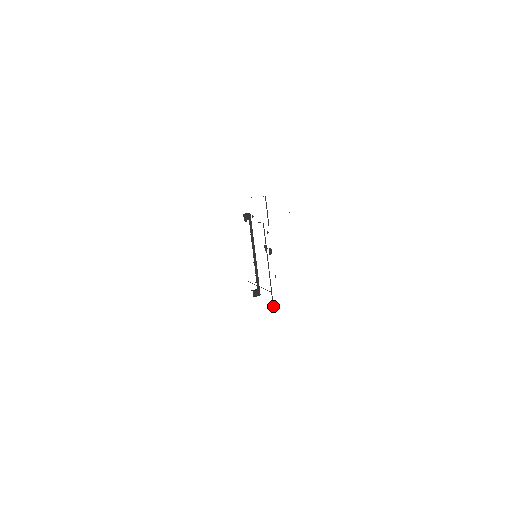
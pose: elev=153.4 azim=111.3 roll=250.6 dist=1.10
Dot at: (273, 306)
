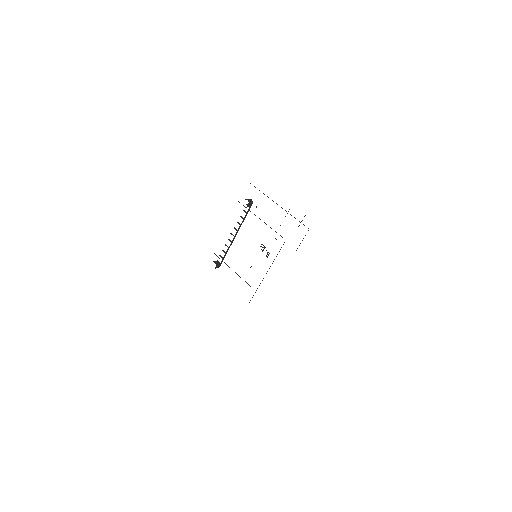
Dot at: occluded
